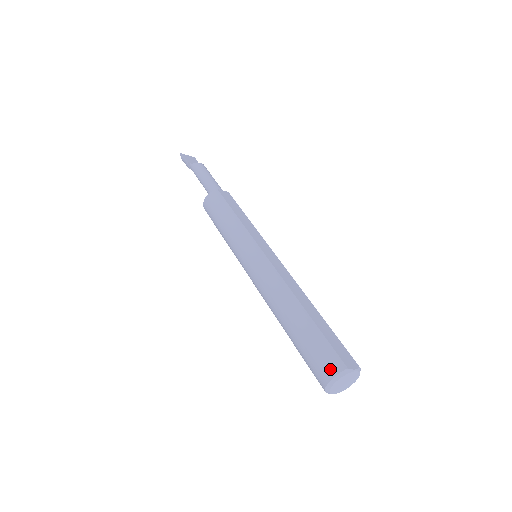
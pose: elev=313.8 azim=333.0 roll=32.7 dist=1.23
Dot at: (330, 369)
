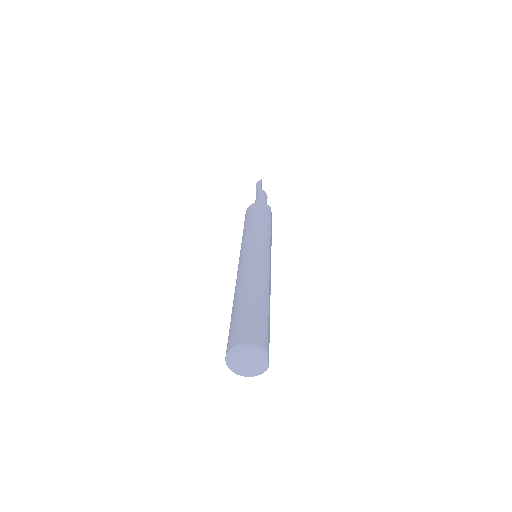
Dot at: (256, 338)
